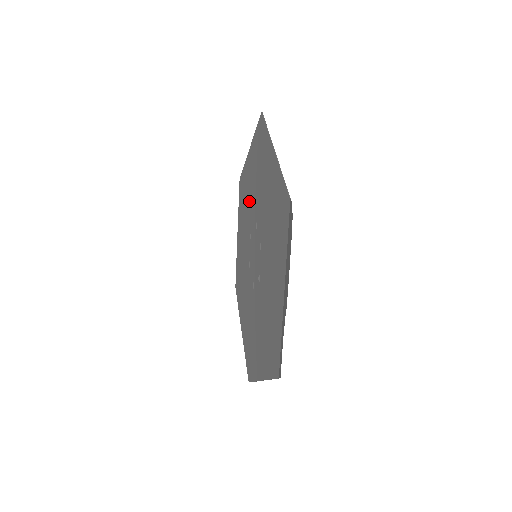
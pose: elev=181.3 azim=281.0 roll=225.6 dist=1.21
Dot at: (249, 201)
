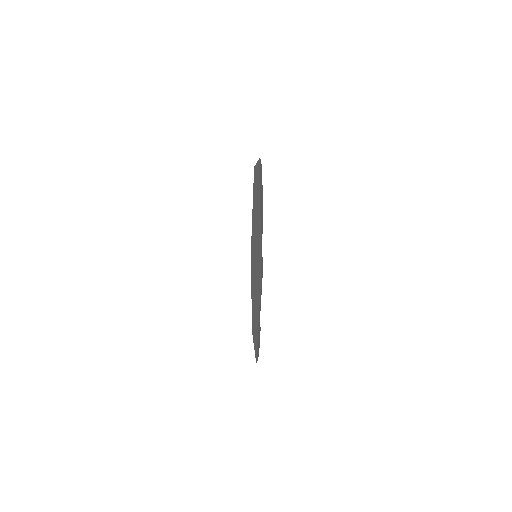
Dot at: occluded
